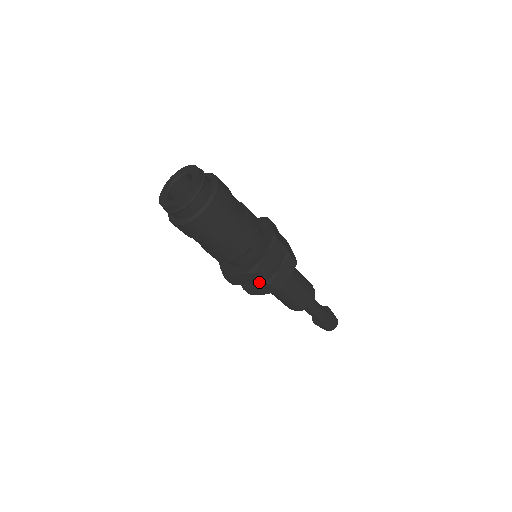
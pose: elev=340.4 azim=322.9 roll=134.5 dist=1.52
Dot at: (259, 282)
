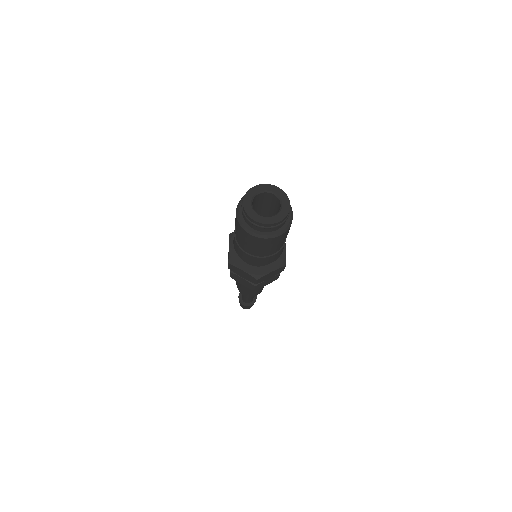
Dot at: occluded
